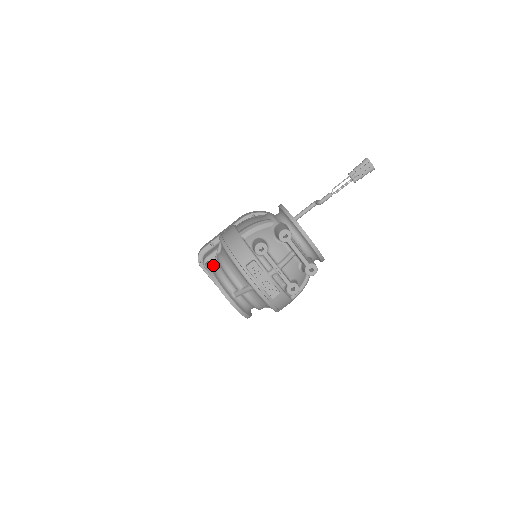
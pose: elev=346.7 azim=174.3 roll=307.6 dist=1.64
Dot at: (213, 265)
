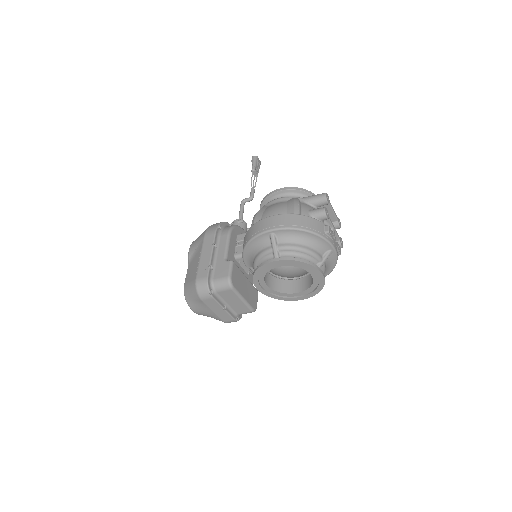
Dot at: occluded
